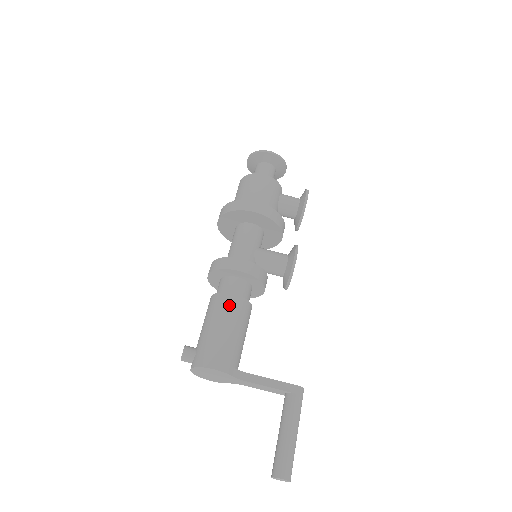
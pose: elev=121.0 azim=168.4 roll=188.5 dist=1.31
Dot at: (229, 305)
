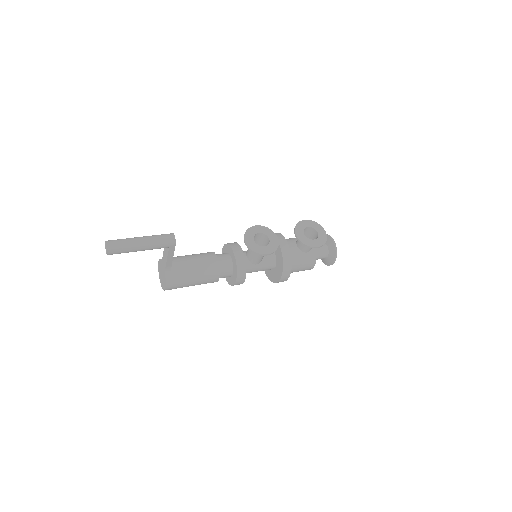
Dot at: occluded
